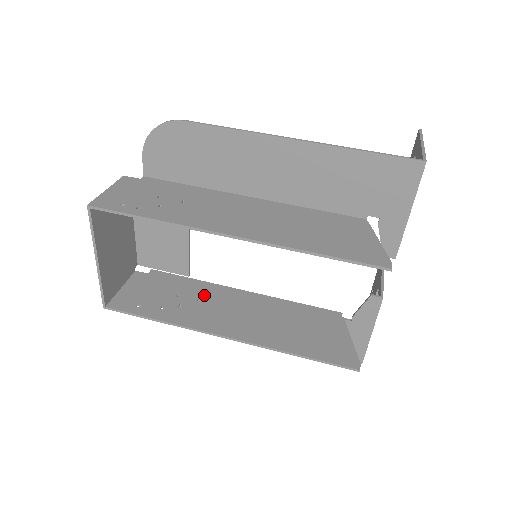
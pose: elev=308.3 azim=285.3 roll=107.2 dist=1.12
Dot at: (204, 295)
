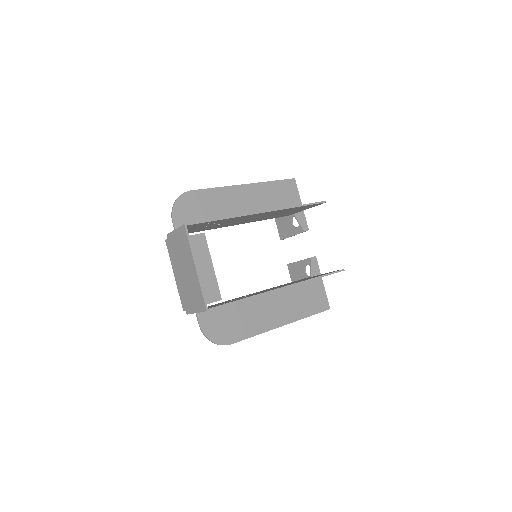
Dot at: occluded
